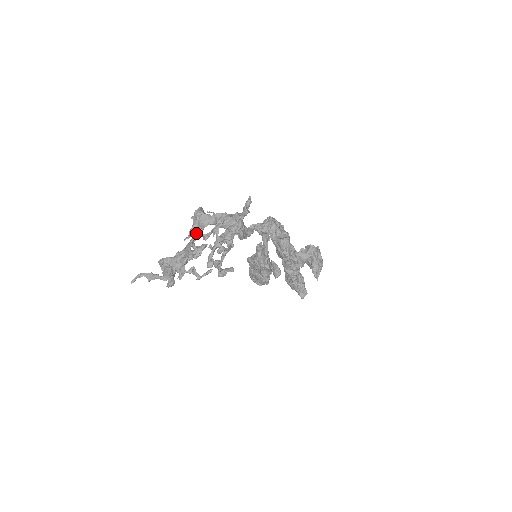
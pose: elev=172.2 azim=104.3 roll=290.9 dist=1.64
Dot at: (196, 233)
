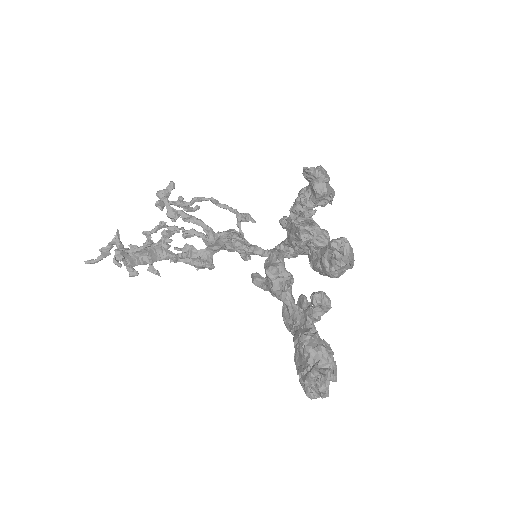
Dot at: (185, 253)
